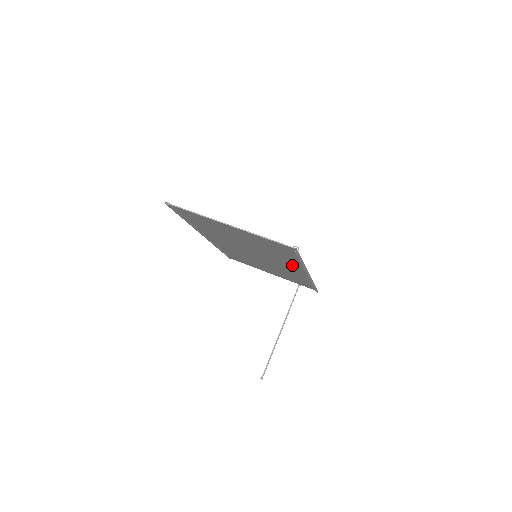
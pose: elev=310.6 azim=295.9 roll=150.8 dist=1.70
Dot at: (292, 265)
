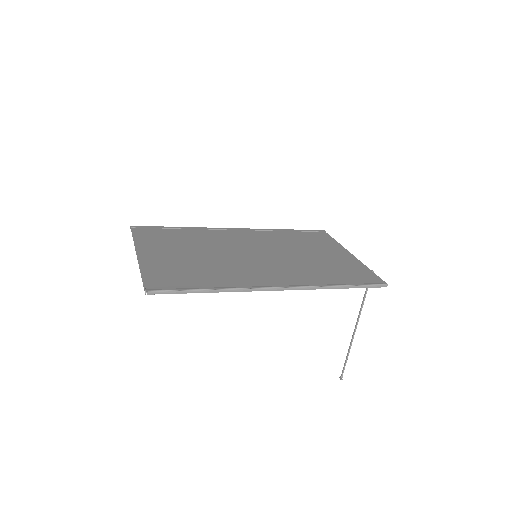
Dot at: (248, 279)
